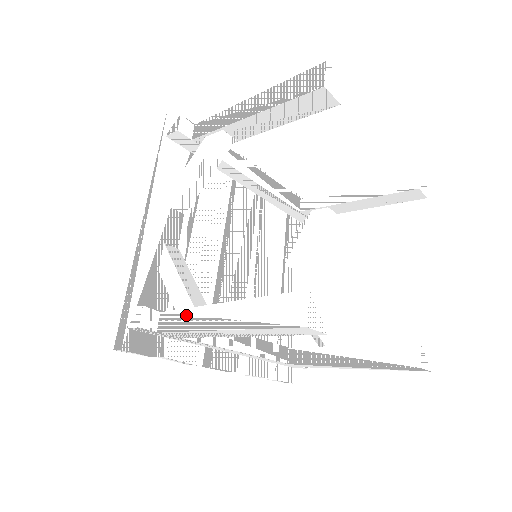
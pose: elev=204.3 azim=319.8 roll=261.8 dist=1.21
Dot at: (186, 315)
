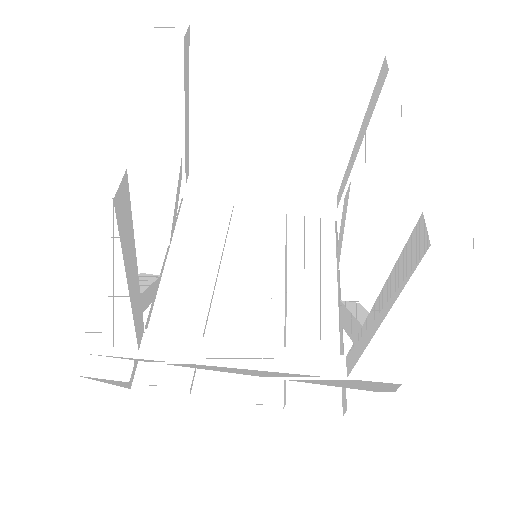
Dot at: occluded
